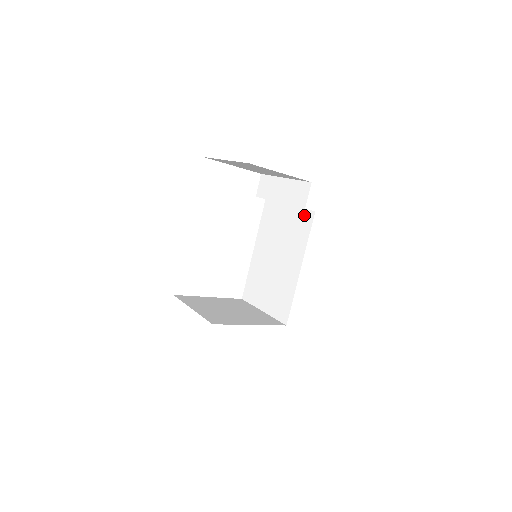
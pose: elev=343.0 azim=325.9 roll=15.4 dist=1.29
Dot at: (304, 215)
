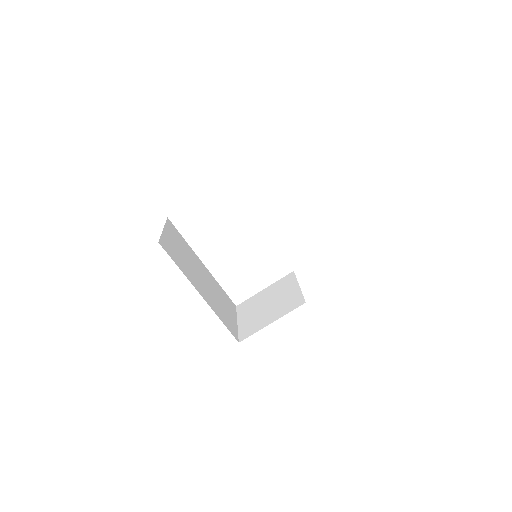
Dot at: occluded
